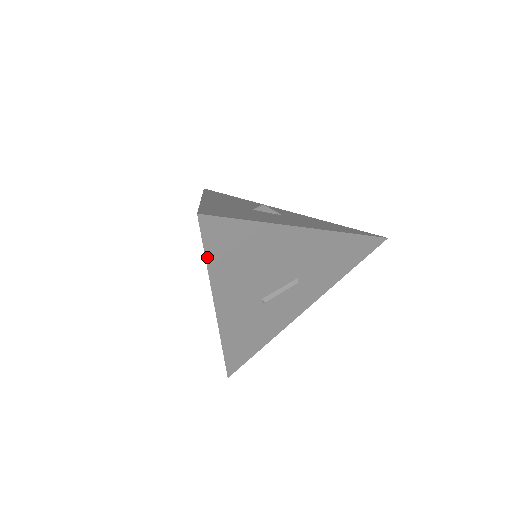
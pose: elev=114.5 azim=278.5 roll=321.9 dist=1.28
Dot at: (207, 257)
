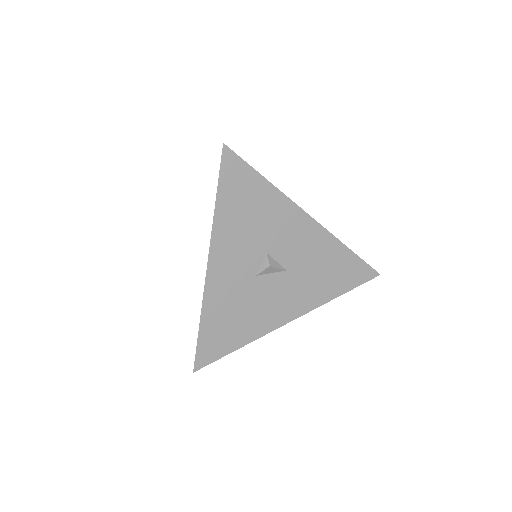
Dot at: occluded
